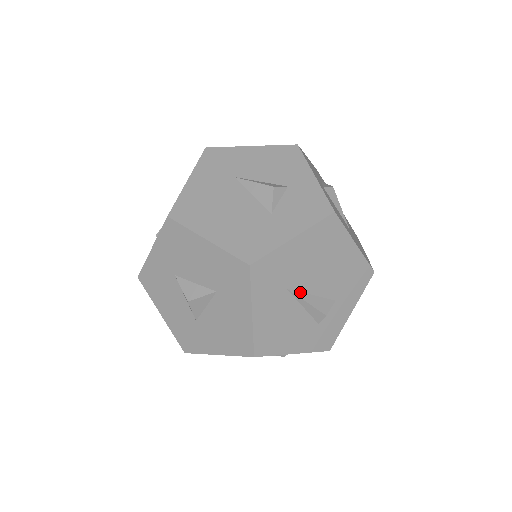
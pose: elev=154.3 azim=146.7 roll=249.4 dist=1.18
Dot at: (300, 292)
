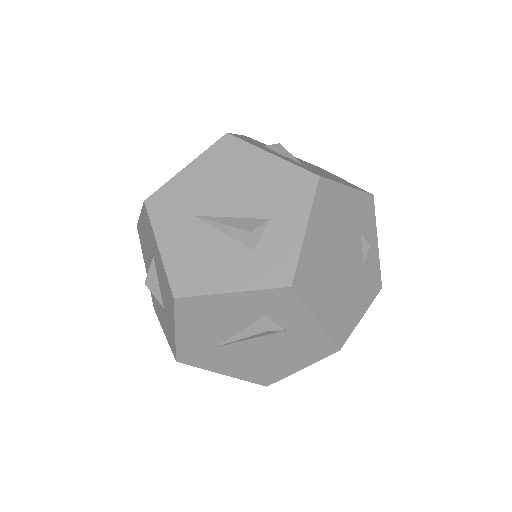
Dot at: (212, 217)
